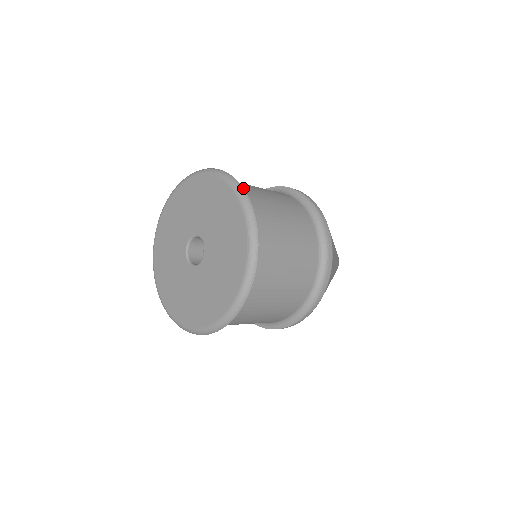
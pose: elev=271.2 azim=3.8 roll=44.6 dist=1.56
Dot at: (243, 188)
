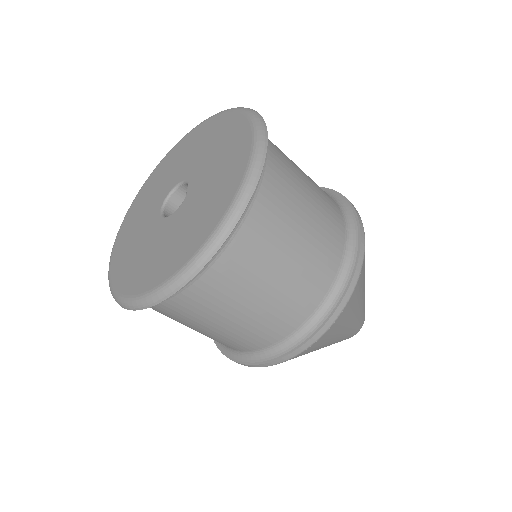
Dot at: occluded
